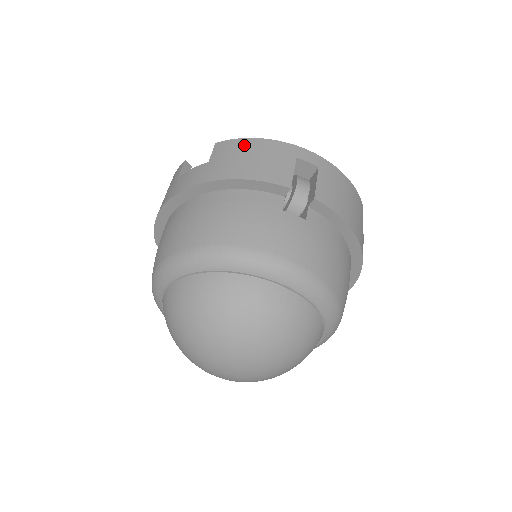
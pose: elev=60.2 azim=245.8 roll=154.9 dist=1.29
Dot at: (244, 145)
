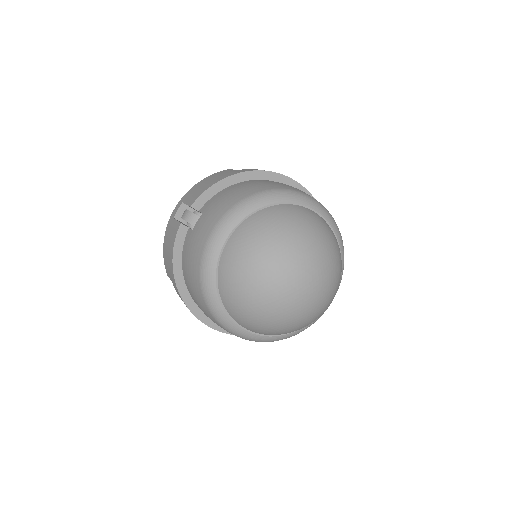
Dot at: occluded
